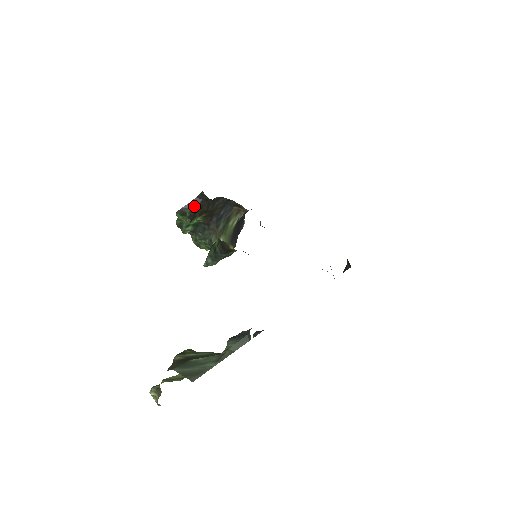
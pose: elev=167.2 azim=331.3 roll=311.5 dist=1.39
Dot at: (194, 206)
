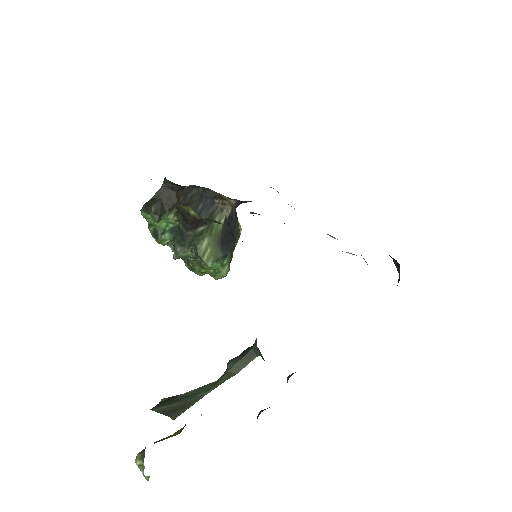
Dot at: (159, 198)
